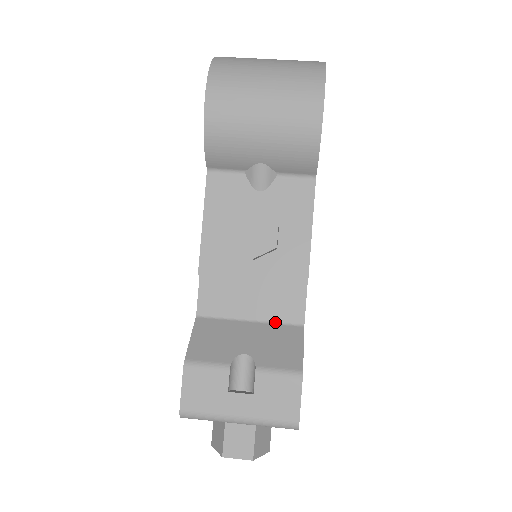
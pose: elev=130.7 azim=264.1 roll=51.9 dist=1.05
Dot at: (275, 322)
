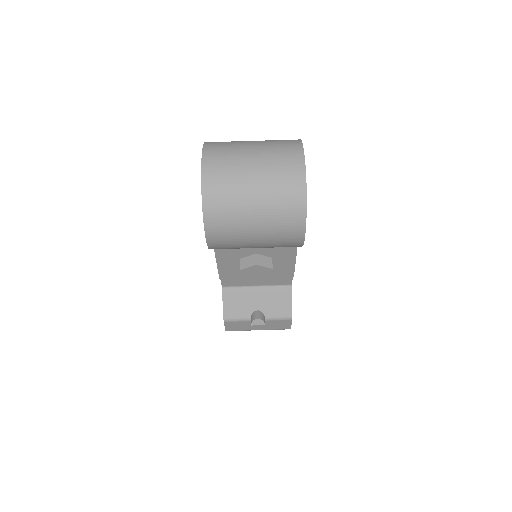
Dot at: (273, 285)
